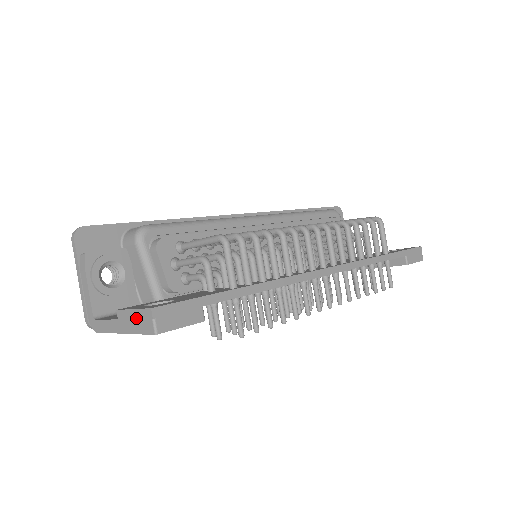
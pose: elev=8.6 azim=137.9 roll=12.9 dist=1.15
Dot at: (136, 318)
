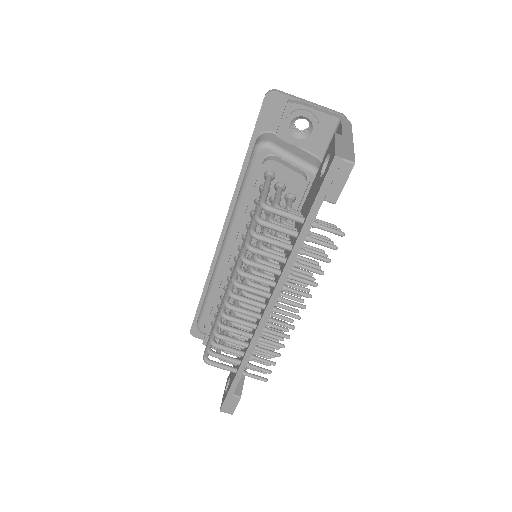
Dot at: occluded
